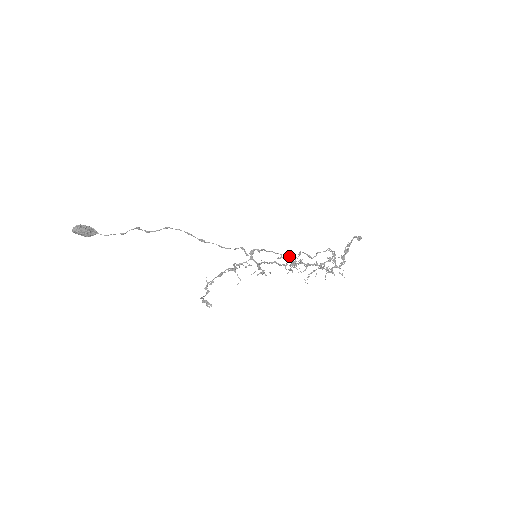
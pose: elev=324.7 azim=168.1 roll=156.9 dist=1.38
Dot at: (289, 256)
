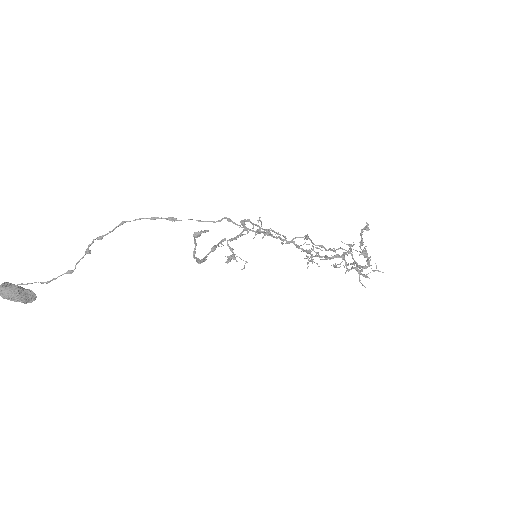
Dot at: (294, 238)
